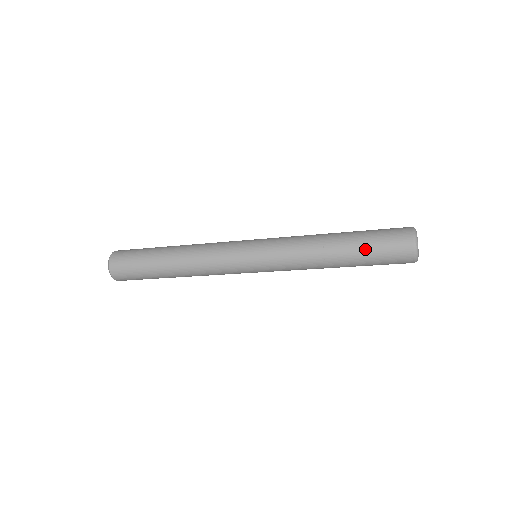
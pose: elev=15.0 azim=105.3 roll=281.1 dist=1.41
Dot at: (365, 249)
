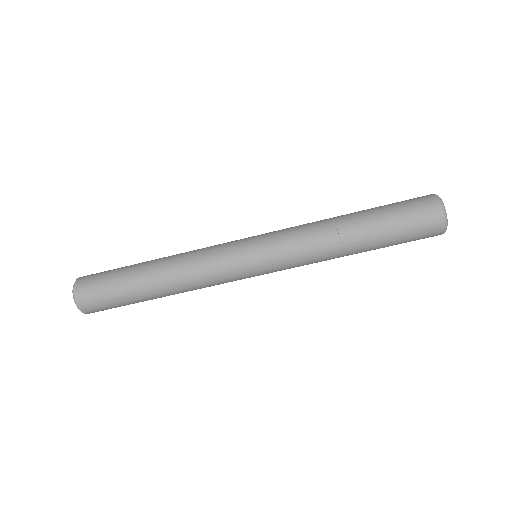
Dot at: (388, 230)
